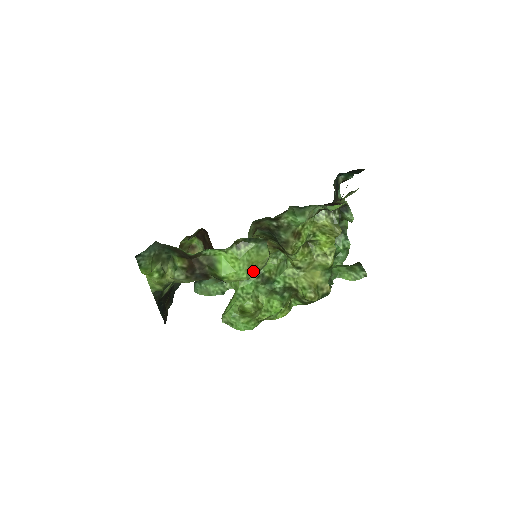
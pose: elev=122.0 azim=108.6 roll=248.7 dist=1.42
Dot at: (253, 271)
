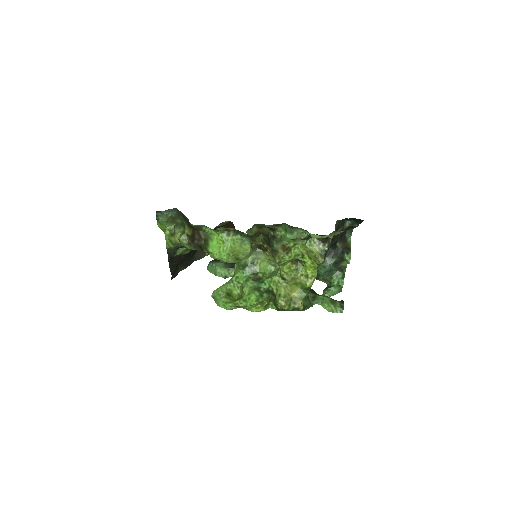
Dot at: (234, 258)
